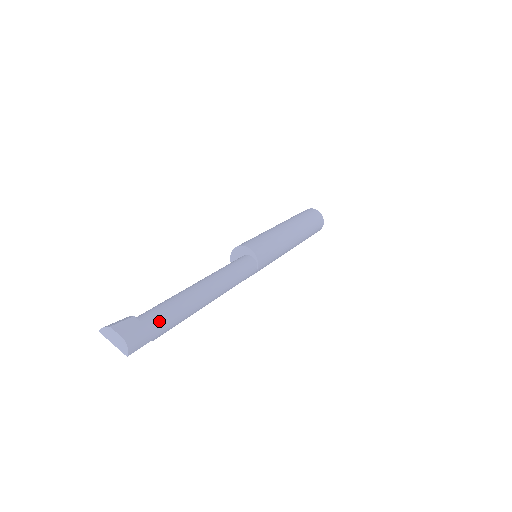
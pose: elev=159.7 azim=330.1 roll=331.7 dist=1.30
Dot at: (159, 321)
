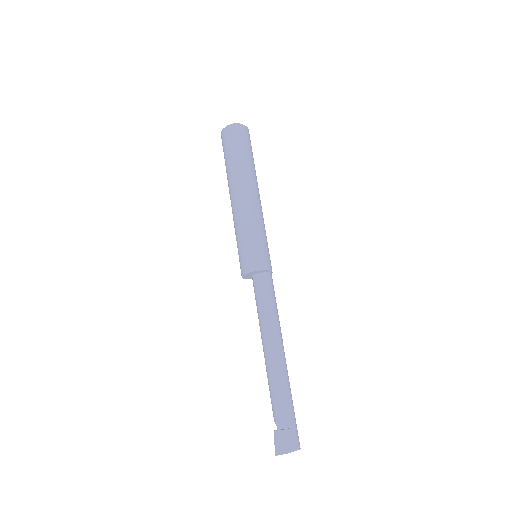
Dot at: (293, 413)
